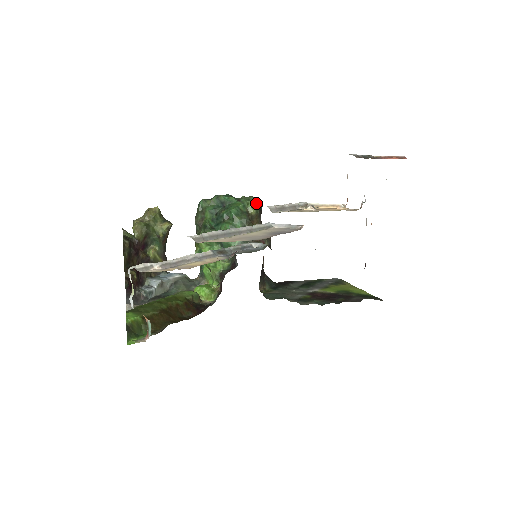
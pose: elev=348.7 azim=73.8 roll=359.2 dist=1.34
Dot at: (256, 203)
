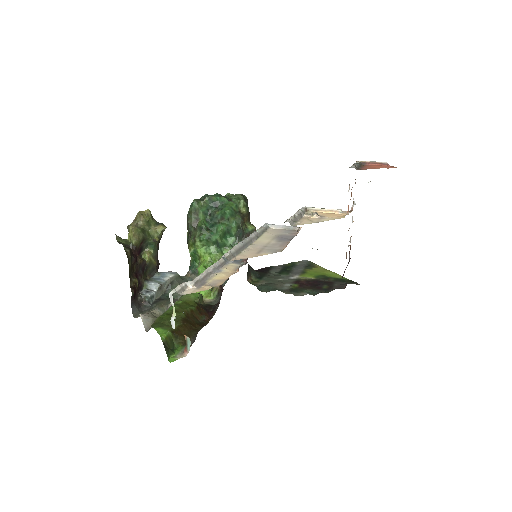
Dot at: (245, 201)
